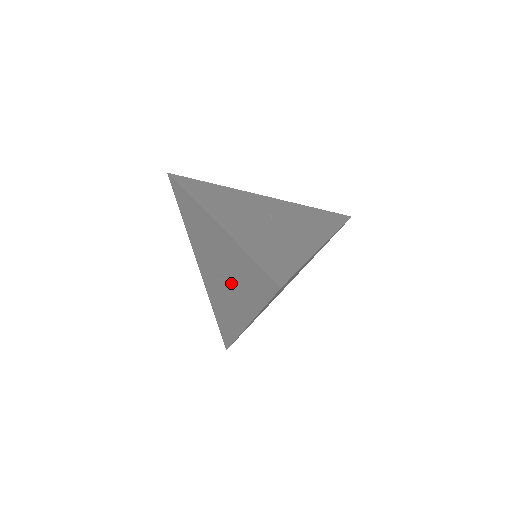
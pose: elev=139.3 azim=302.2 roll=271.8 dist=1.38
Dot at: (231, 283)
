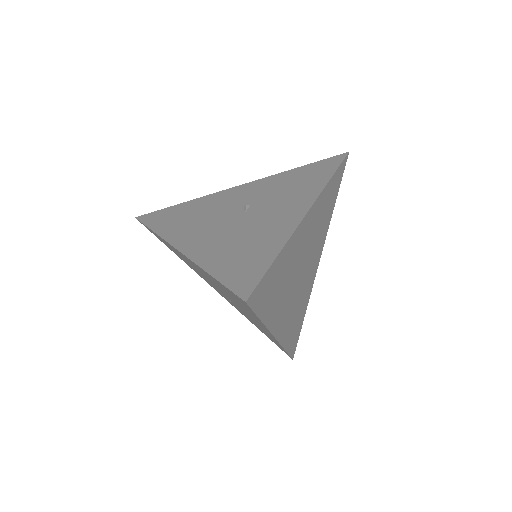
Dot at: (234, 302)
